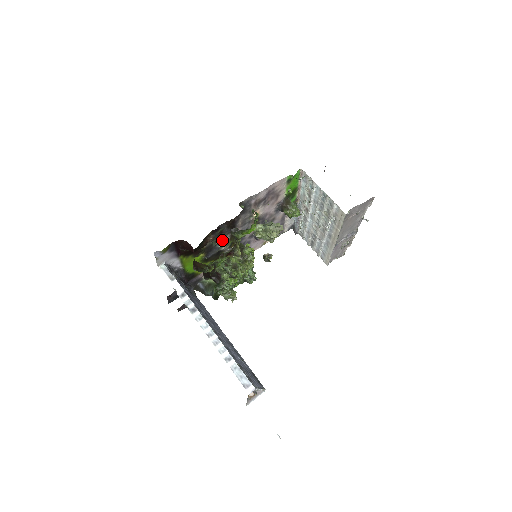
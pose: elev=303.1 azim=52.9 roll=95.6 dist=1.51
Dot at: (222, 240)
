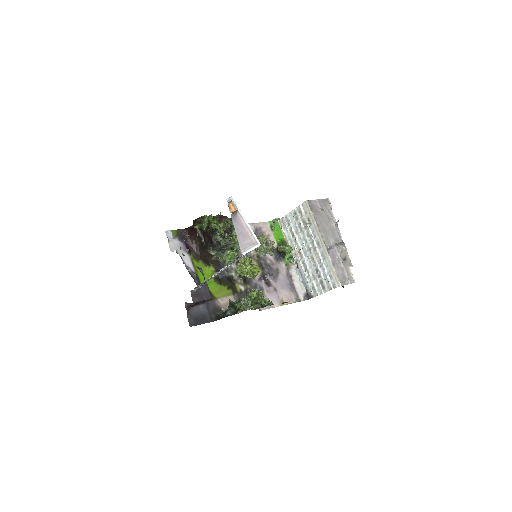
Dot at: occluded
